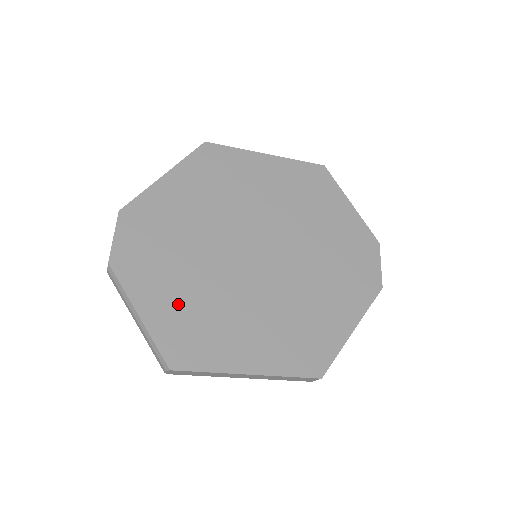
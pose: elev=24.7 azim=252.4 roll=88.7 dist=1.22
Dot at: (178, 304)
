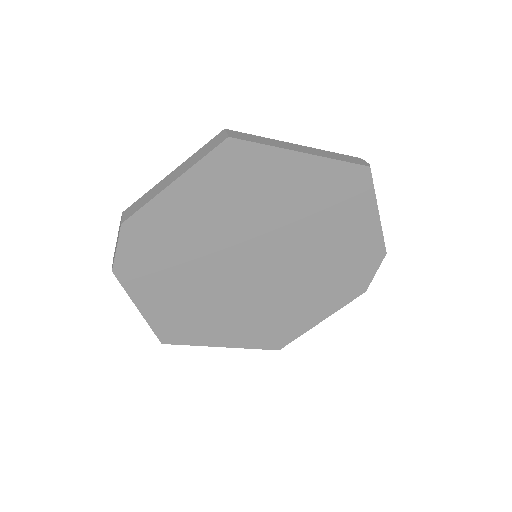
Dot at: (173, 303)
